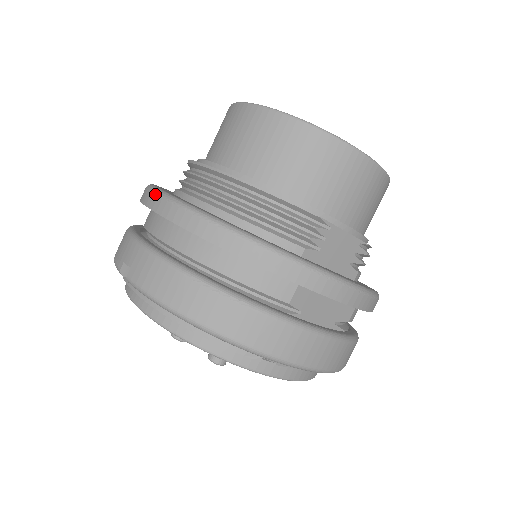
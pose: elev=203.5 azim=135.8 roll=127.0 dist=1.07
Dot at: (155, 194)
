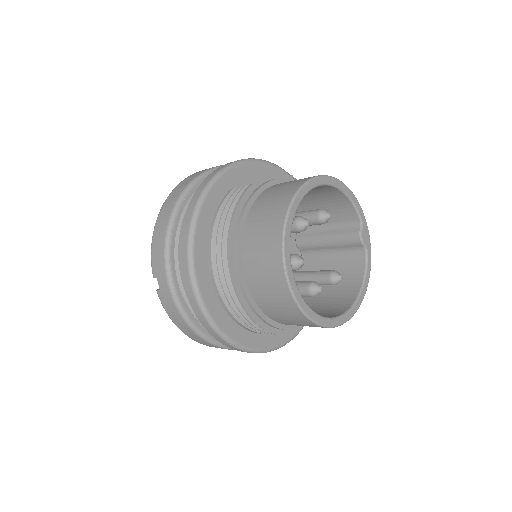
Dot at: (189, 279)
